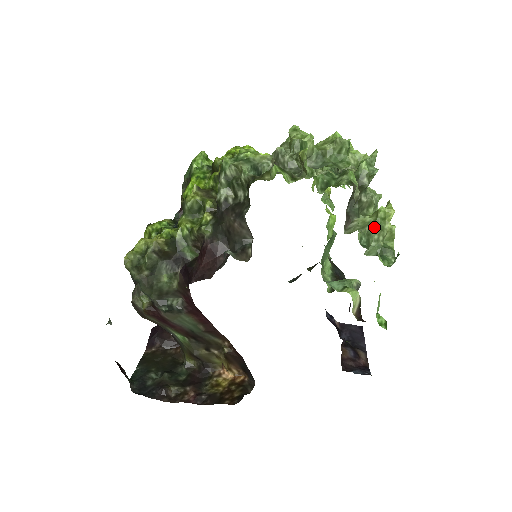
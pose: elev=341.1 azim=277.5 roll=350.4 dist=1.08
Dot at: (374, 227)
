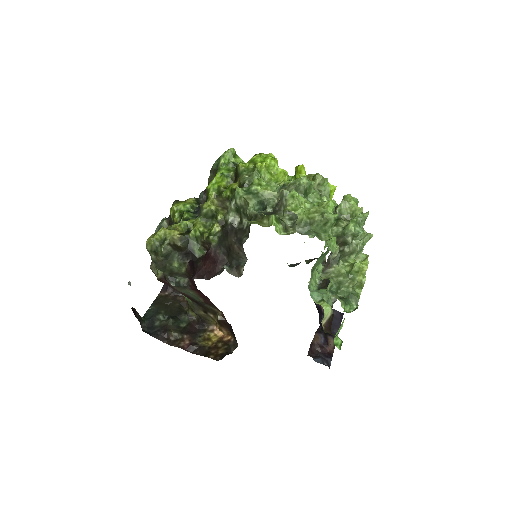
Dot at: (346, 278)
